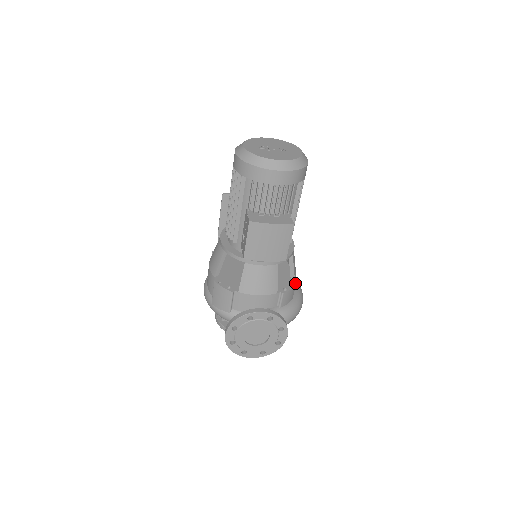
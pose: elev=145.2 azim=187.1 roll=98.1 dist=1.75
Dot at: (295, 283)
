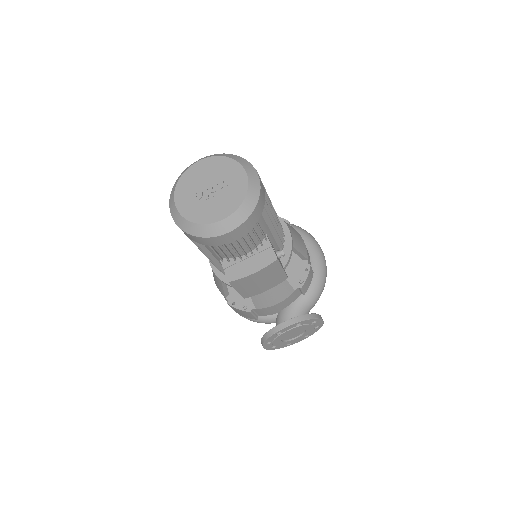
Dot at: (309, 265)
